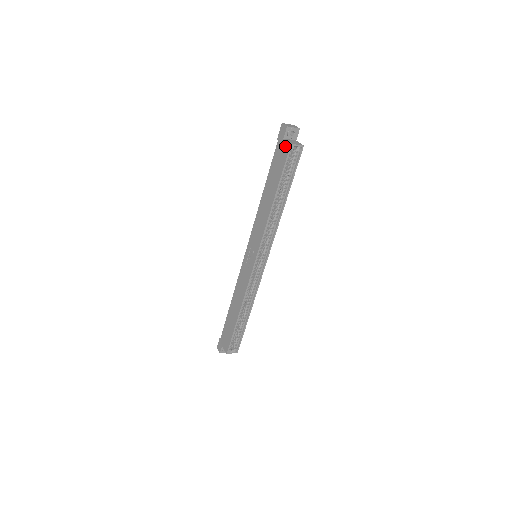
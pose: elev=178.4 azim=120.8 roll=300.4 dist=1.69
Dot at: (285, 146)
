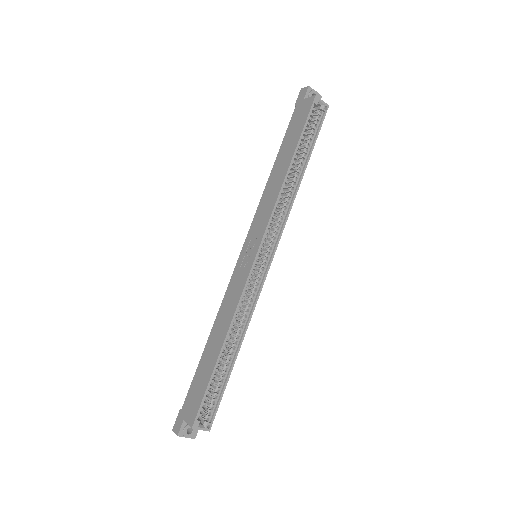
Dot at: (307, 103)
